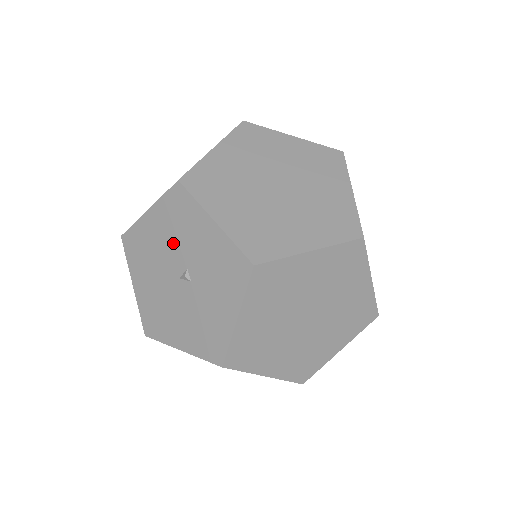
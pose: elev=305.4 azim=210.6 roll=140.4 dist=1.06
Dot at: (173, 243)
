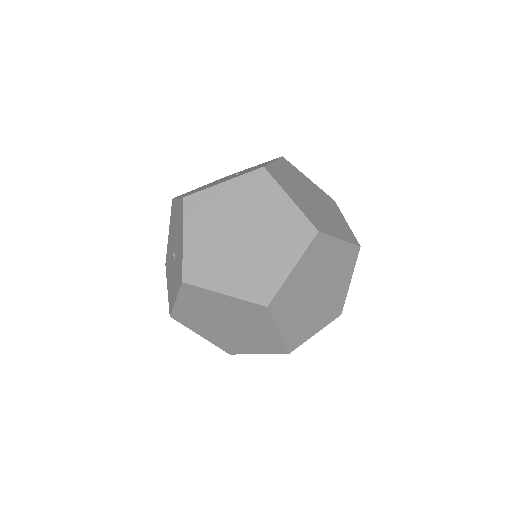
Dot at: (177, 230)
